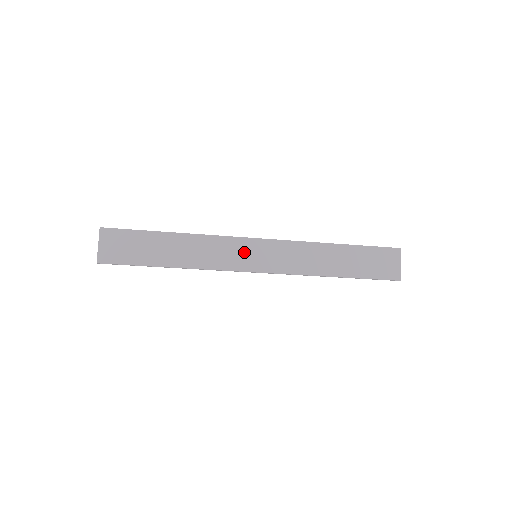
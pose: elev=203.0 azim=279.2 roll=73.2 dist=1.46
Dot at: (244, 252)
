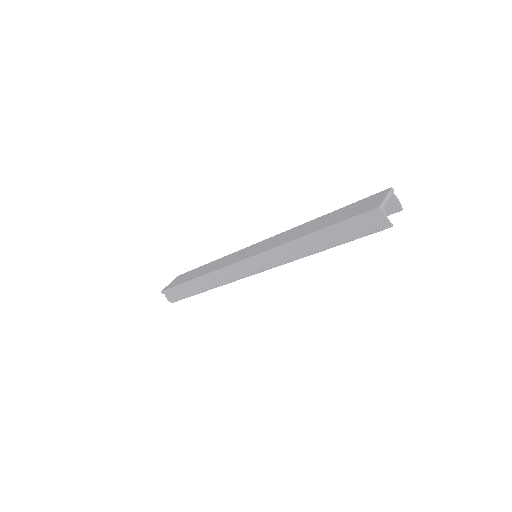
Dot at: (245, 253)
